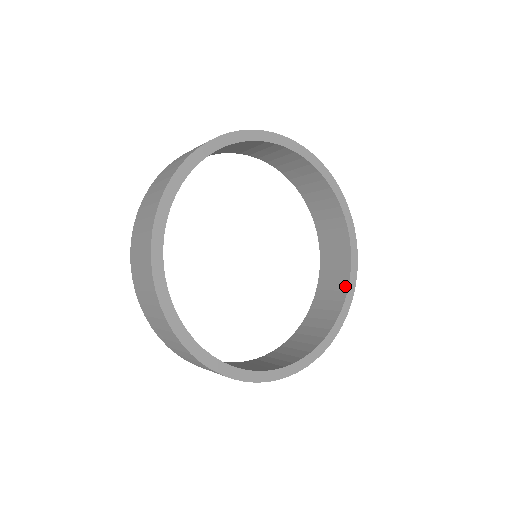
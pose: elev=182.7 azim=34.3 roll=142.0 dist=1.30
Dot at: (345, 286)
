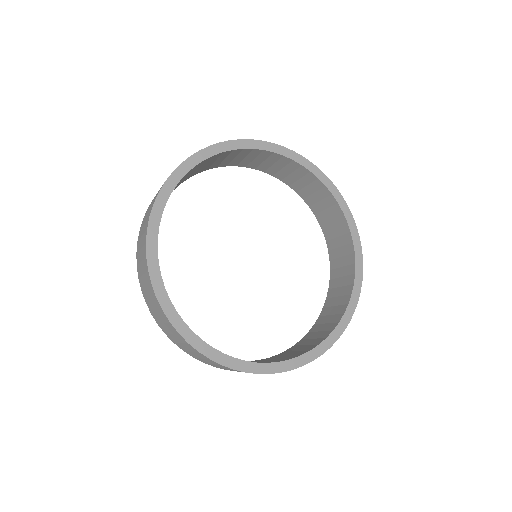
Dot at: (311, 348)
